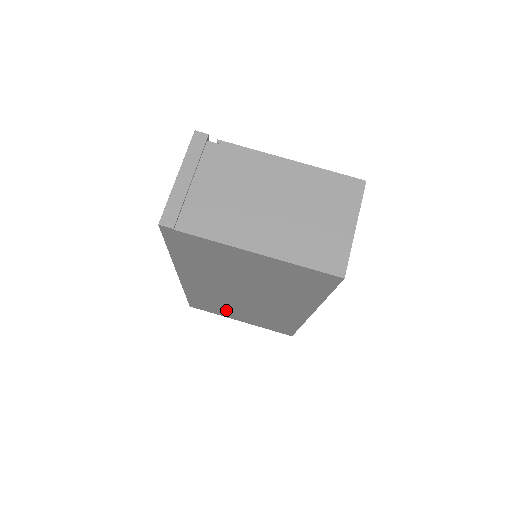
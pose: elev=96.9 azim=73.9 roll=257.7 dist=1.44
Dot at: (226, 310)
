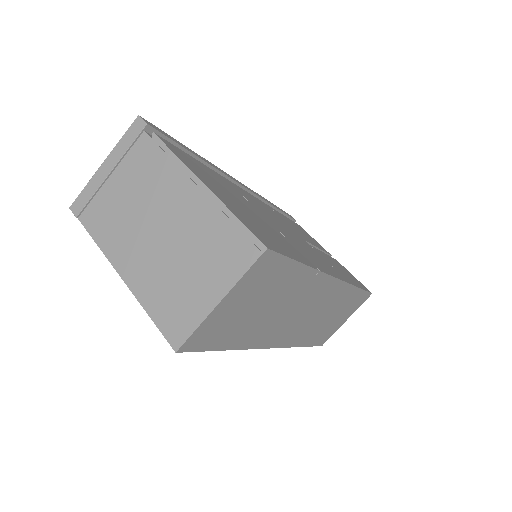
Dot at: occluded
